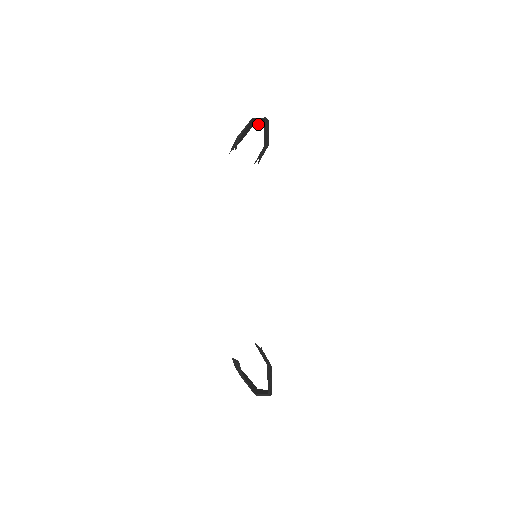
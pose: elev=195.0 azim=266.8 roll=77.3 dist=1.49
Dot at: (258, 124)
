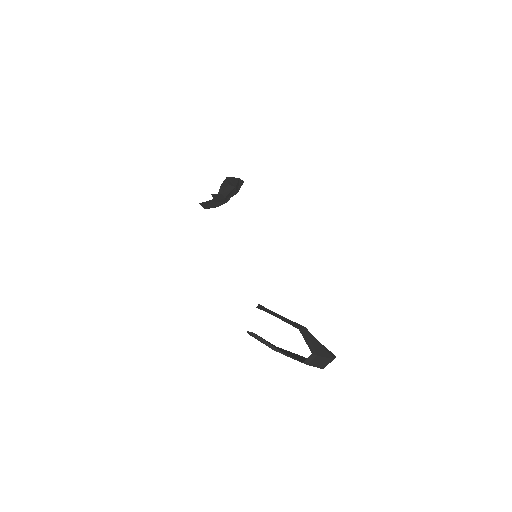
Dot at: occluded
